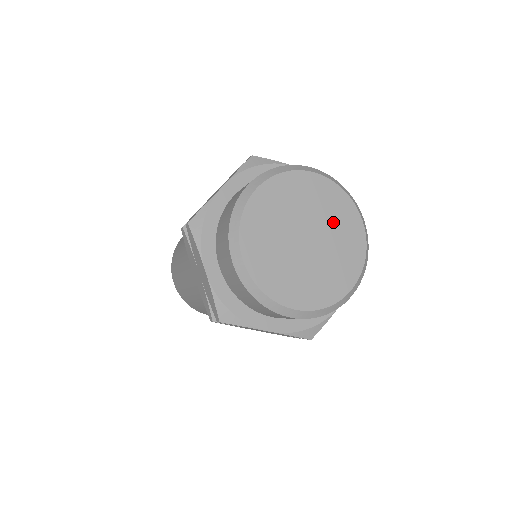
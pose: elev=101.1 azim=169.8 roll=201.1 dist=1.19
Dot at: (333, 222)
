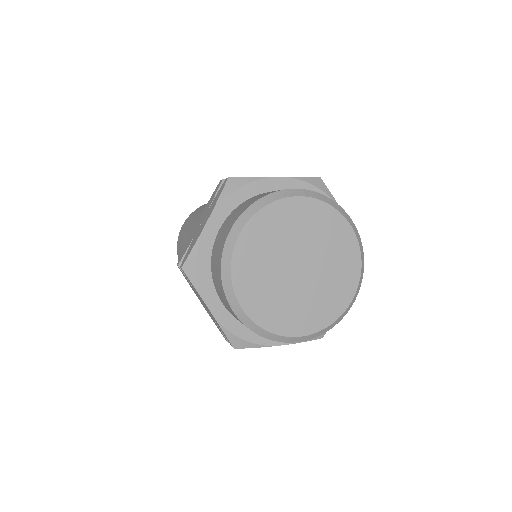
Dot at: (331, 275)
